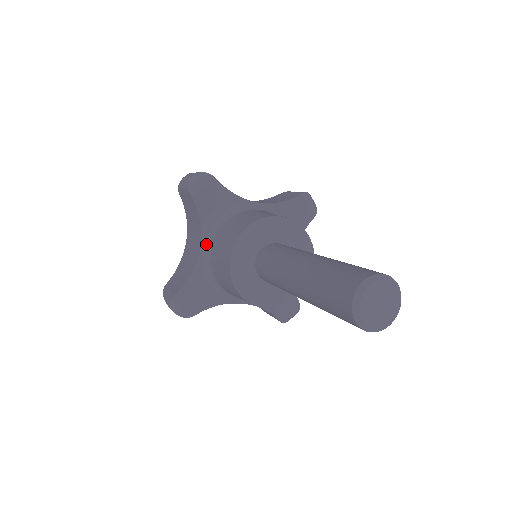
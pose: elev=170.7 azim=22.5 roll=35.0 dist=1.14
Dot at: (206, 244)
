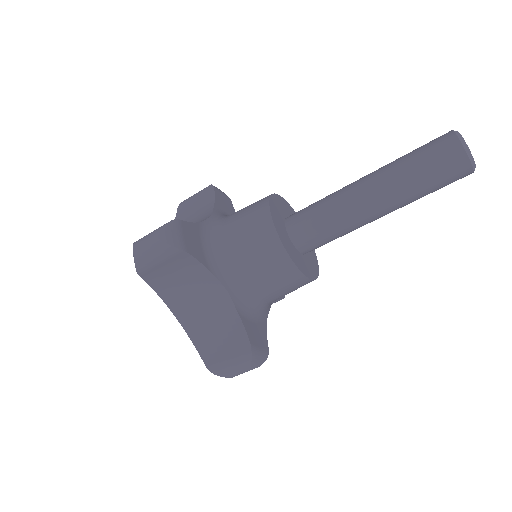
Dot at: (217, 217)
